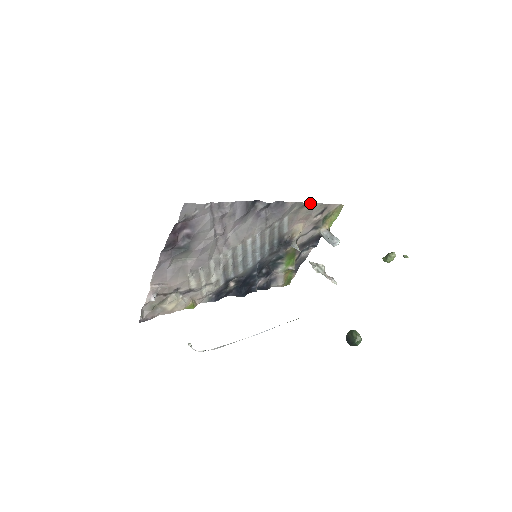
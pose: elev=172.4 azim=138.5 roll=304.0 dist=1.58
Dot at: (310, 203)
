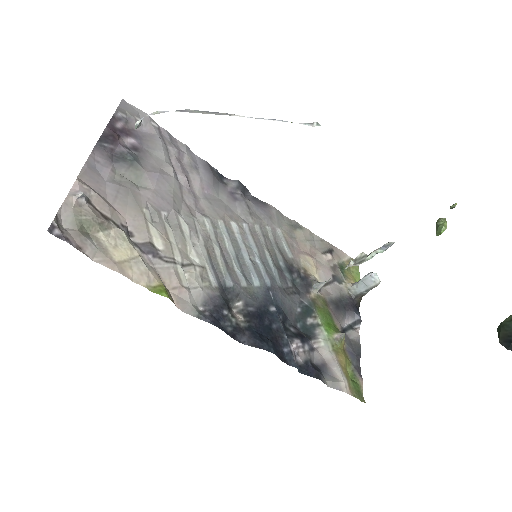
Dot at: (303, 227)
